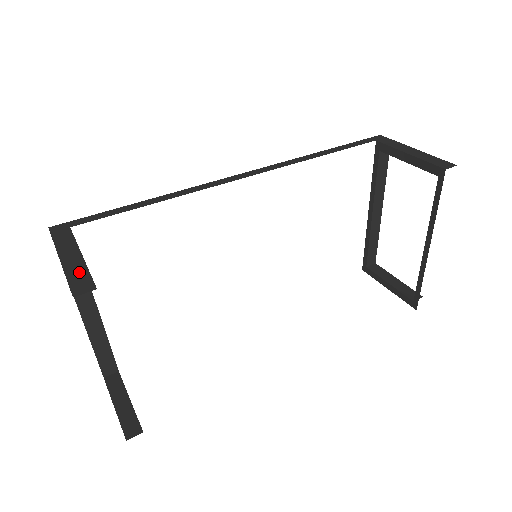
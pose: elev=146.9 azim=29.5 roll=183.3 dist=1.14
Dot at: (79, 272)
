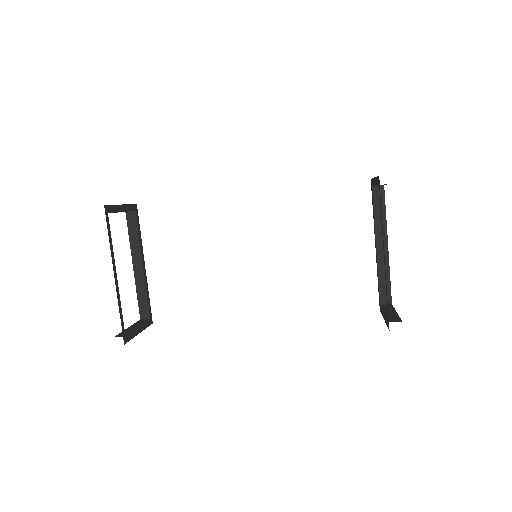
Dot at: occluded
